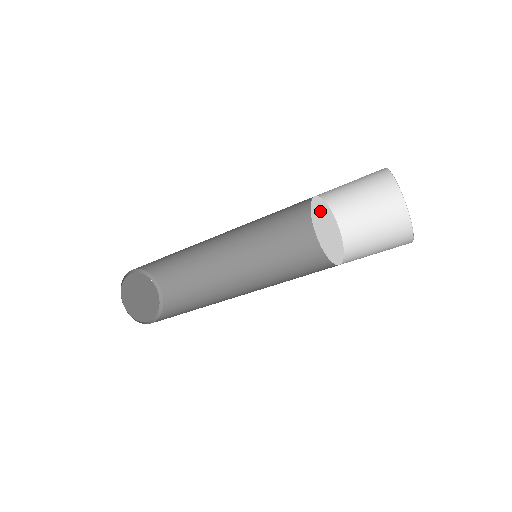
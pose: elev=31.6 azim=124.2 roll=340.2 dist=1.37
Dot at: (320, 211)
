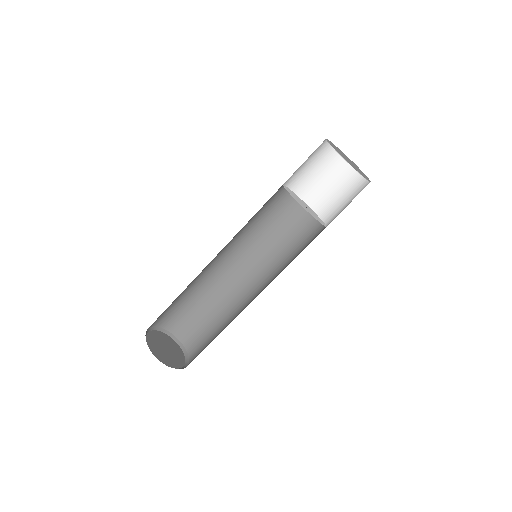
Dot at: occluded
